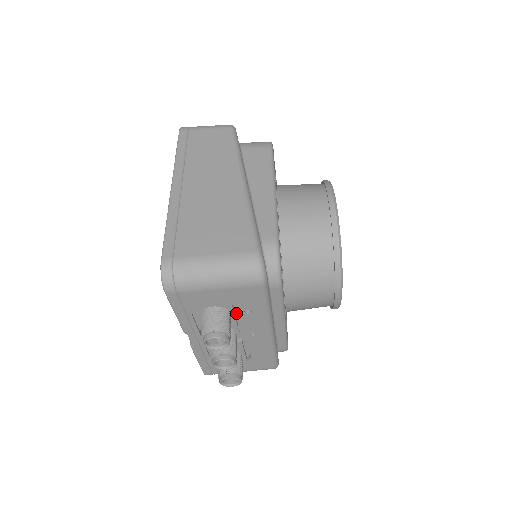
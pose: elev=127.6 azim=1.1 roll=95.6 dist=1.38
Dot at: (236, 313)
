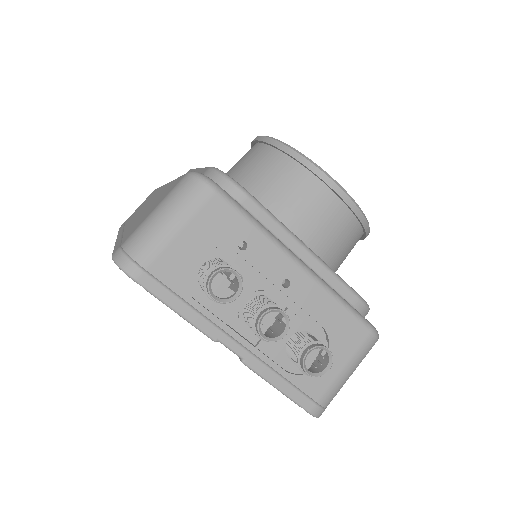
Dot at: (239, 265)
